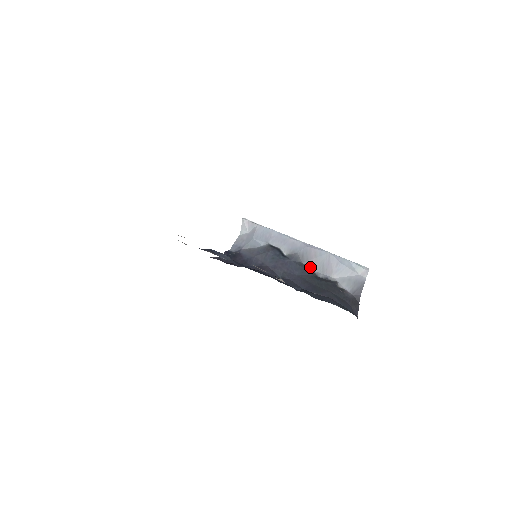
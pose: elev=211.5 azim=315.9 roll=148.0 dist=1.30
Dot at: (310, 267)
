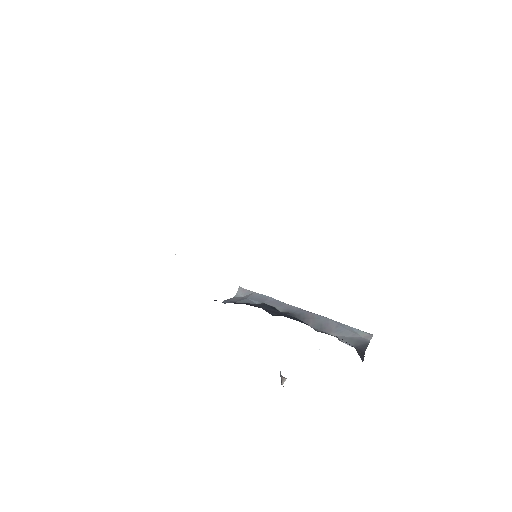
Dot at: occluded
